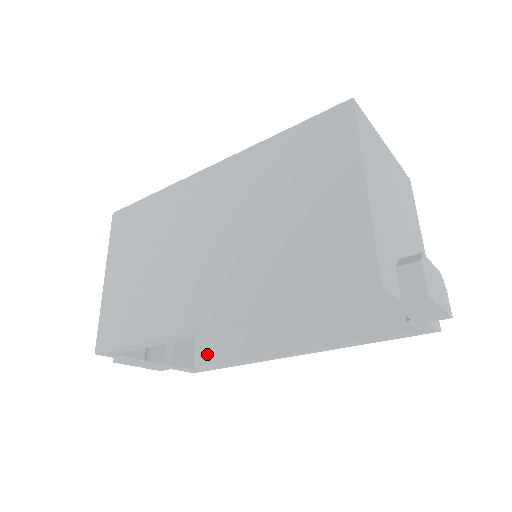
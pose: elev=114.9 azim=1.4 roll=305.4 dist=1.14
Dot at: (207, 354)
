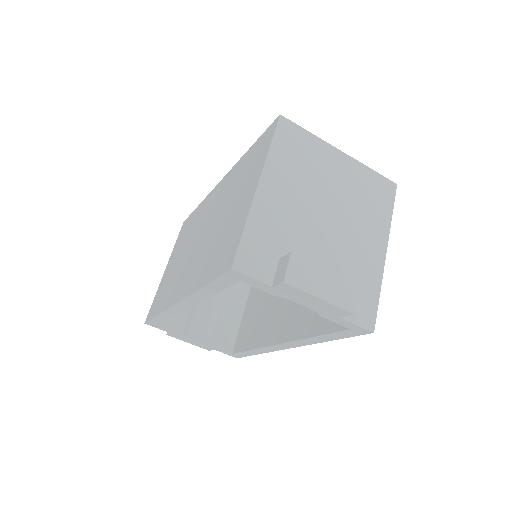
Dot at: (241, 341)
